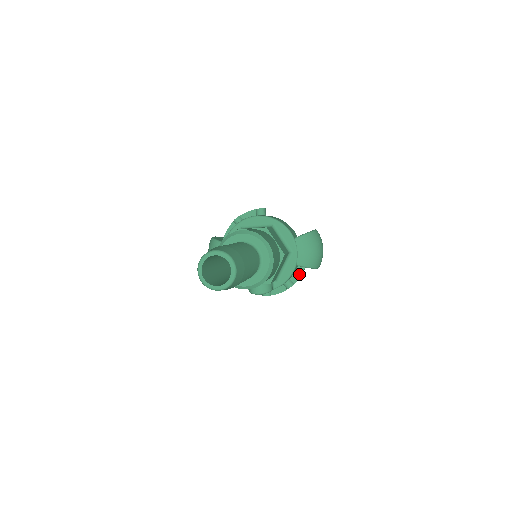
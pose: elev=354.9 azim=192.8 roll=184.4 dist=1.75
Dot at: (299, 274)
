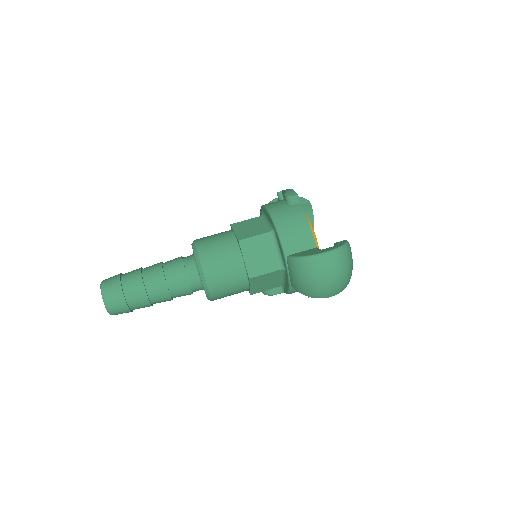
Dot at: occluded
